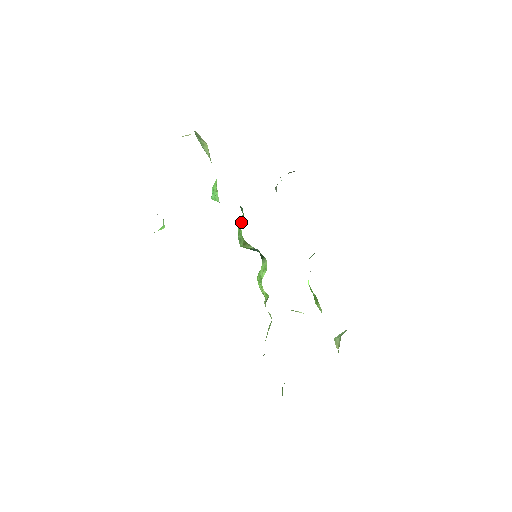
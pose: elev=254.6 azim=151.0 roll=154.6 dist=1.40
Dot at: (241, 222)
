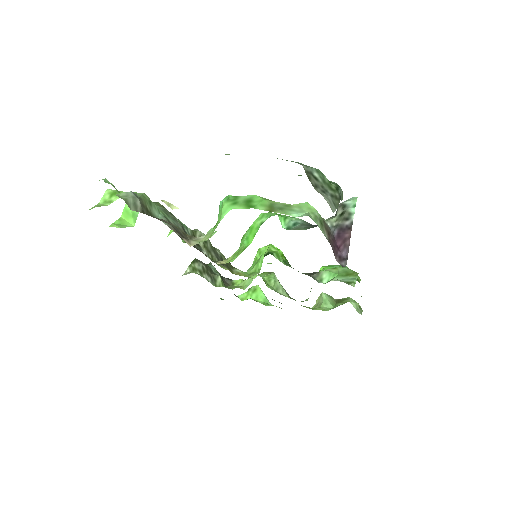
Dot at: (250, 235)
